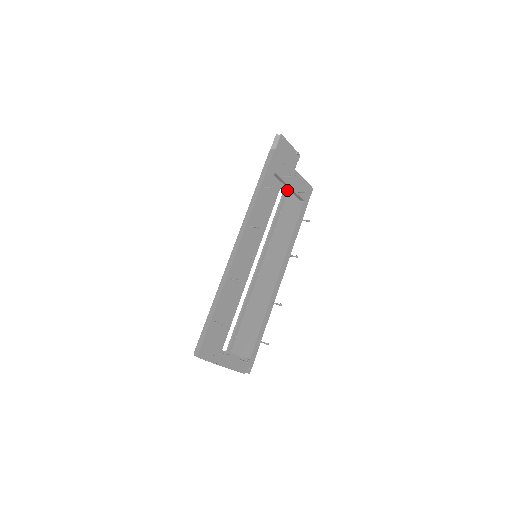
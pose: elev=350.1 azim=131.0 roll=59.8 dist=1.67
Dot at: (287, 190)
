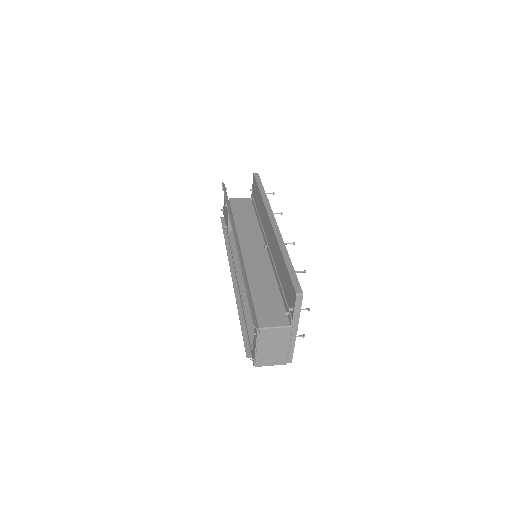
Dot at: occluded
